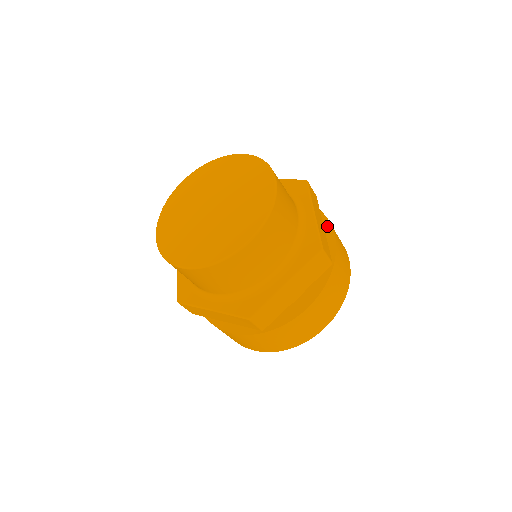
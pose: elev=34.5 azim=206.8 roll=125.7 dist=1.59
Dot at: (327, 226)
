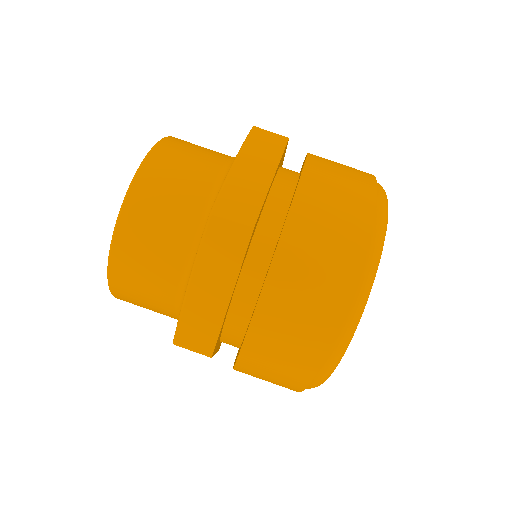
Dot at: occluded
